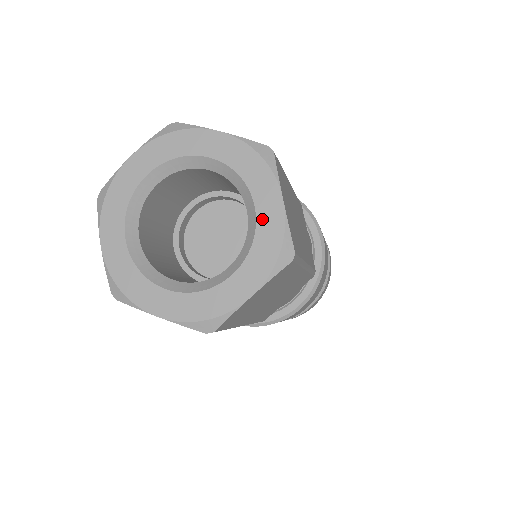
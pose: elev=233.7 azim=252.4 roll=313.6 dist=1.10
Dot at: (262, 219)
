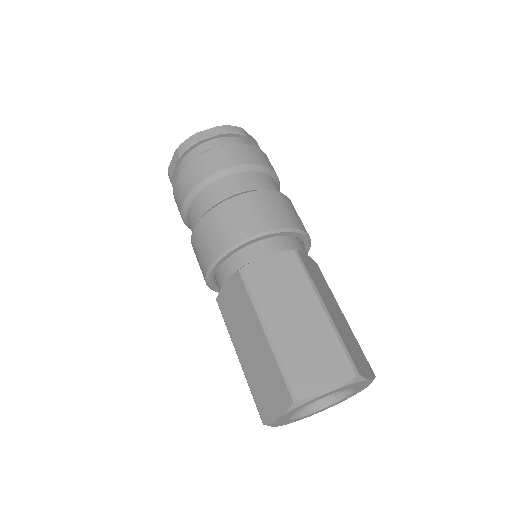
Dot at: occluded
